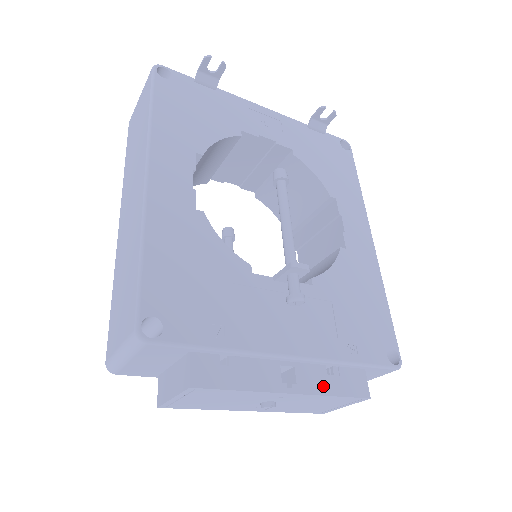
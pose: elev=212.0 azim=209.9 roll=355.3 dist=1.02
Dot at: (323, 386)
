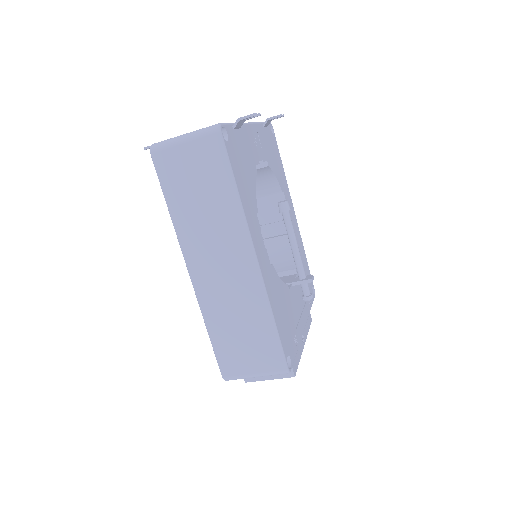
Dot at: (307, 330)
